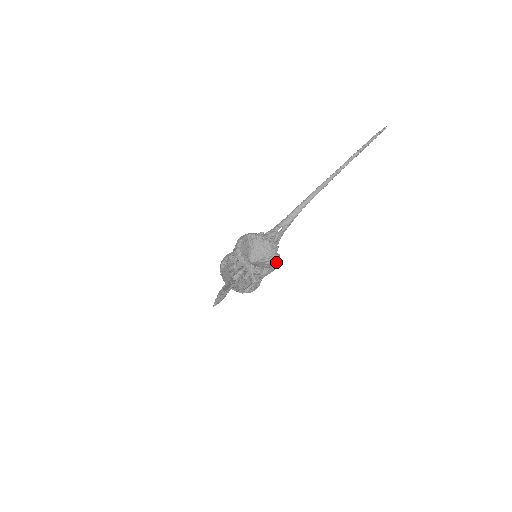
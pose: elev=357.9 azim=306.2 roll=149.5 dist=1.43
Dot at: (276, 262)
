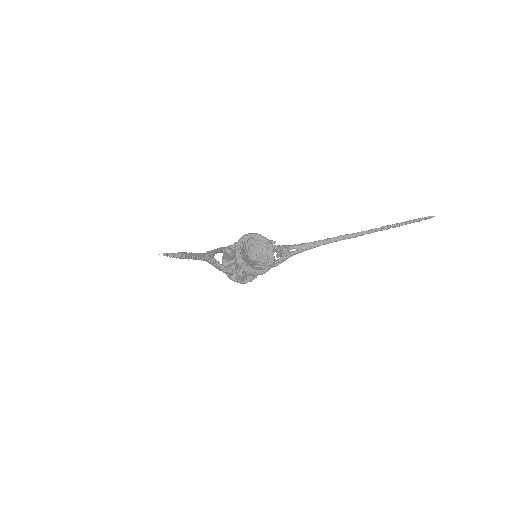
Dot at: (265, 270)
